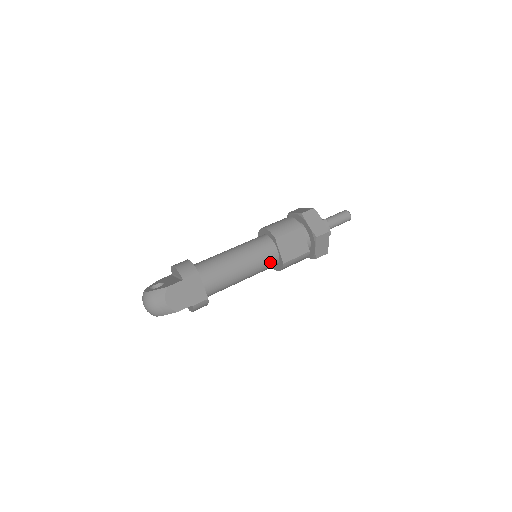
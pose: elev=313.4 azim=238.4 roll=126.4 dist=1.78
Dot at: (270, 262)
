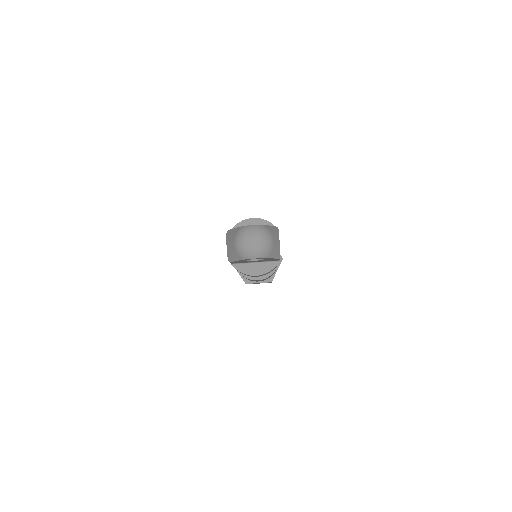
Dot at: occluded
